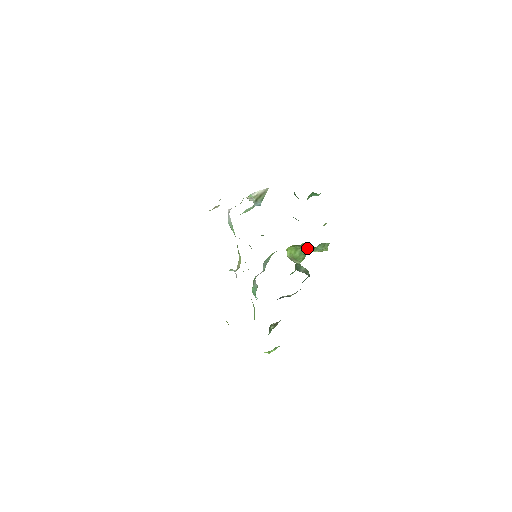
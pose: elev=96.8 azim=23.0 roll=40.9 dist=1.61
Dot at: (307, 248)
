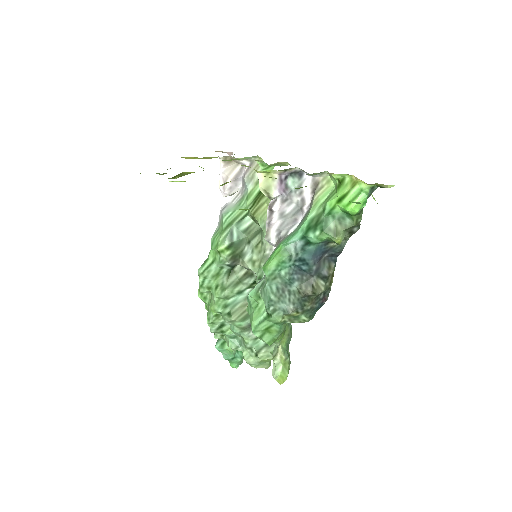
Dot at: occluded
